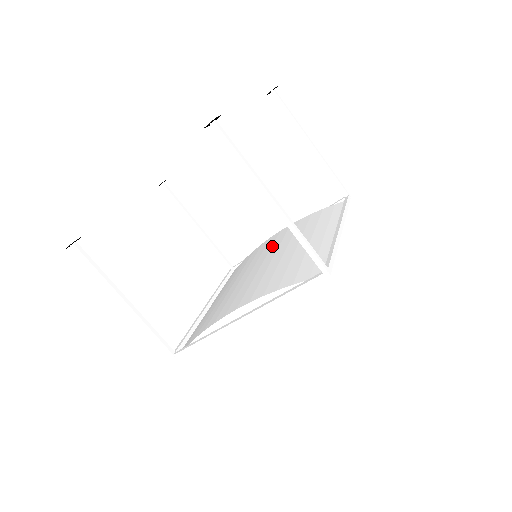
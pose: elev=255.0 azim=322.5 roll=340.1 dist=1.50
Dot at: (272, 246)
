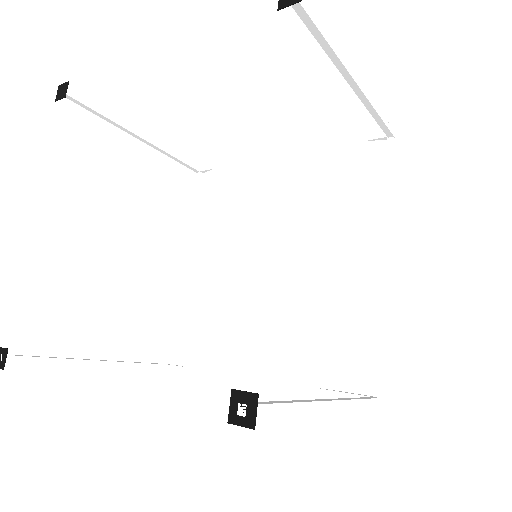
Dot at: (270, 208)
